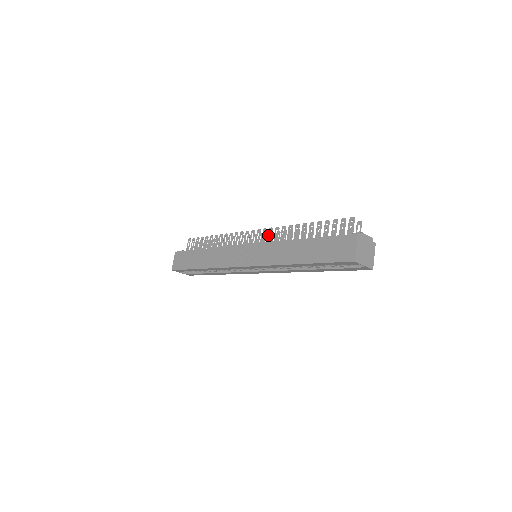
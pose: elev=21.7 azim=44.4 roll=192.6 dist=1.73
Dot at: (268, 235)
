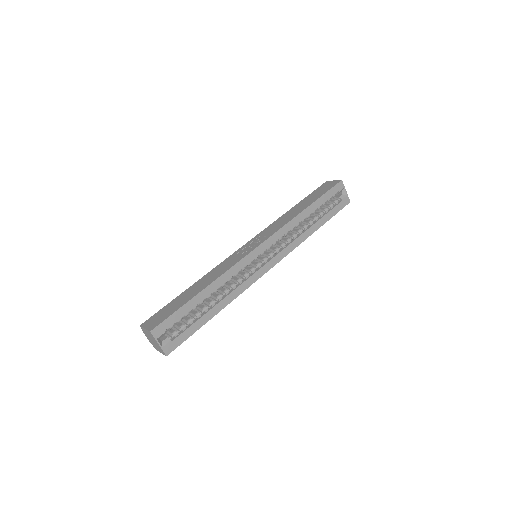
Dot at: occluded
